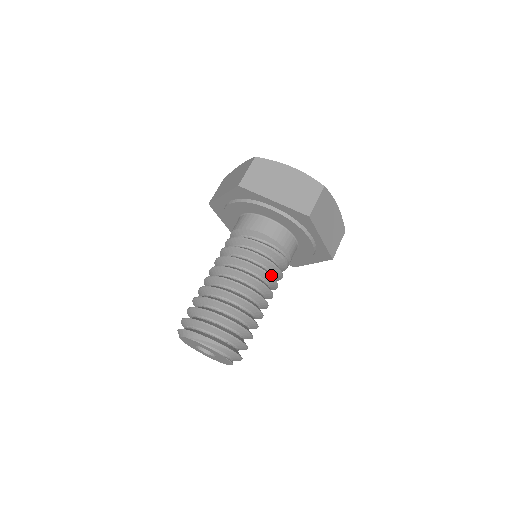
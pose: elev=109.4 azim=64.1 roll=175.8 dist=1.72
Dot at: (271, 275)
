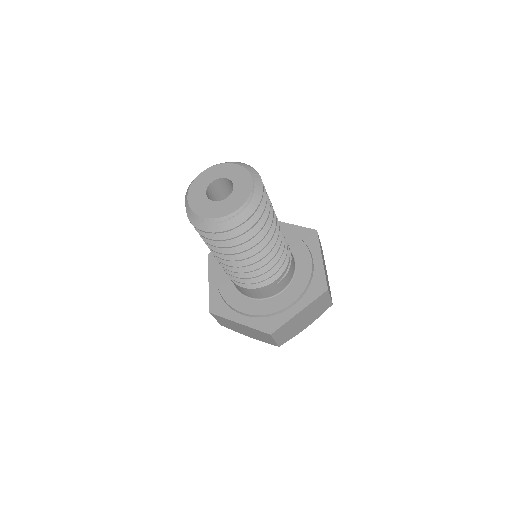
Dot at: (282, 233)
